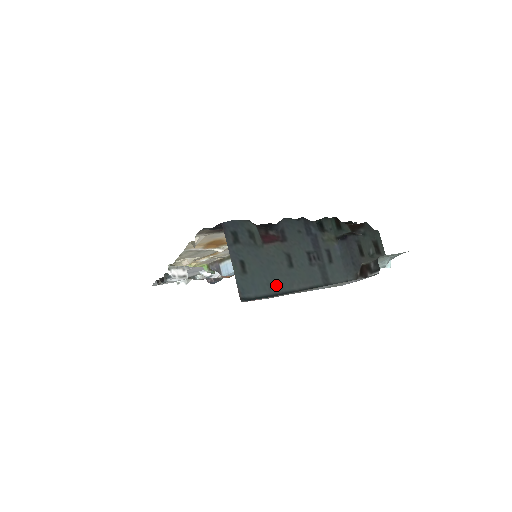
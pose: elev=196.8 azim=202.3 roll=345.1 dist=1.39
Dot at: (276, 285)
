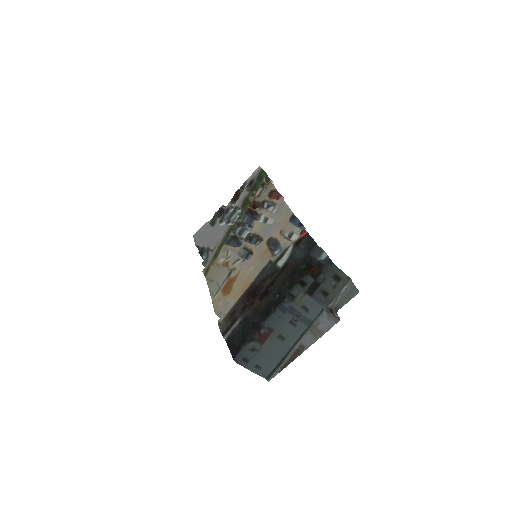
Dot at: (280, 355)
